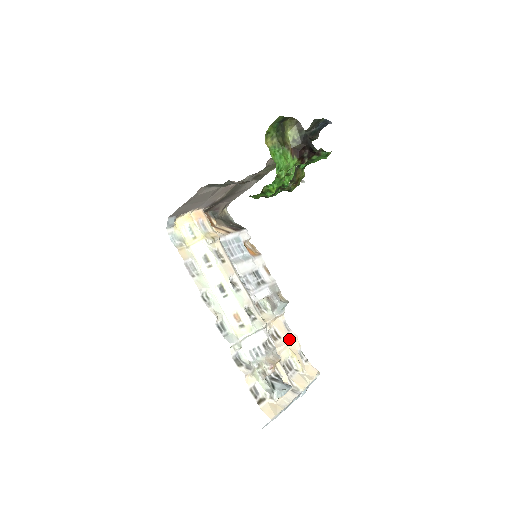
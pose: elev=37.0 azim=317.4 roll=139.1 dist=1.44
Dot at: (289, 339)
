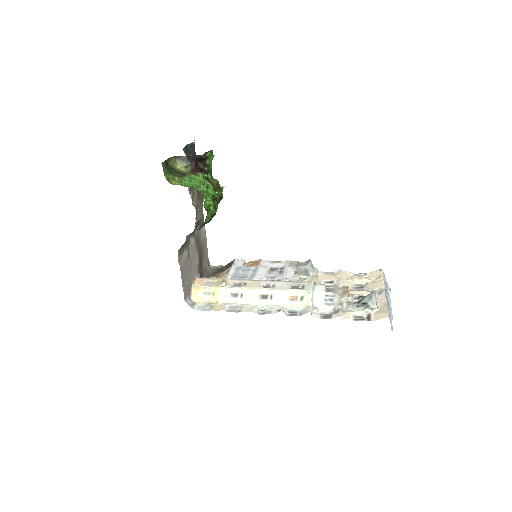
Dot at: (339, 276)
